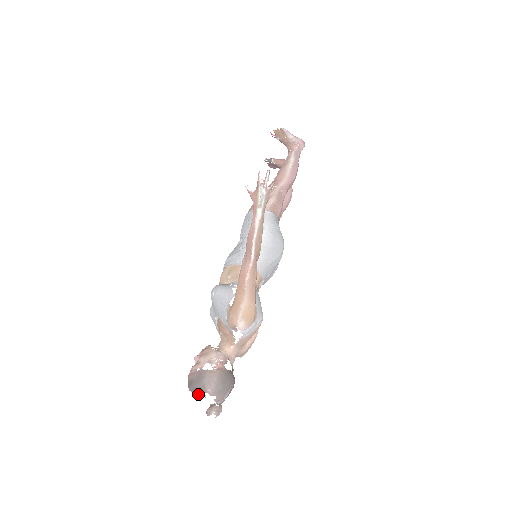
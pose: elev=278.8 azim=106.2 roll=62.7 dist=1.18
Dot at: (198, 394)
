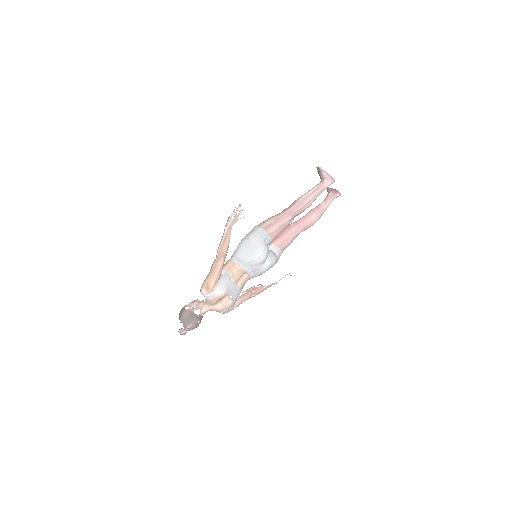
Dot at: occluded
